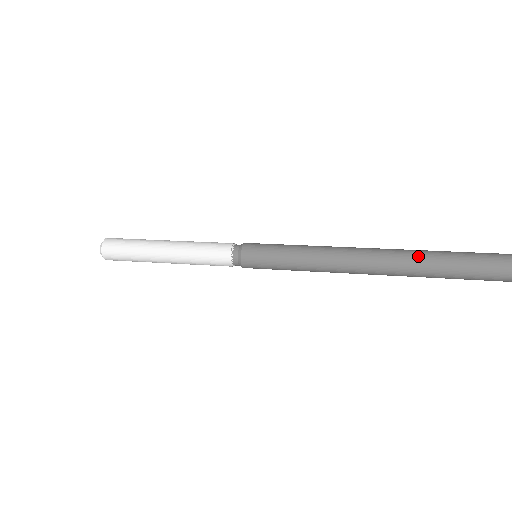
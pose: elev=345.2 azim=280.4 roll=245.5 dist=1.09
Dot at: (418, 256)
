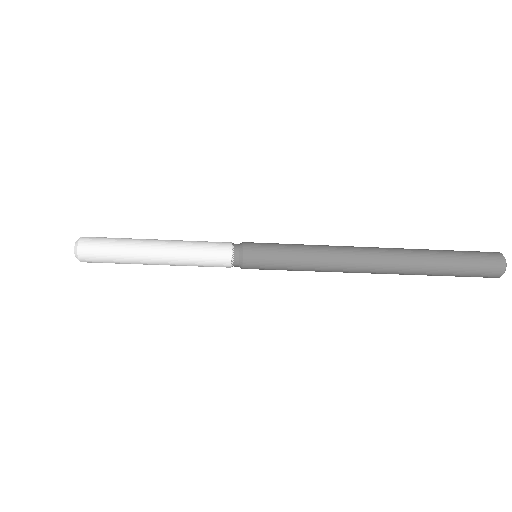
Dot at: (414, 249)
